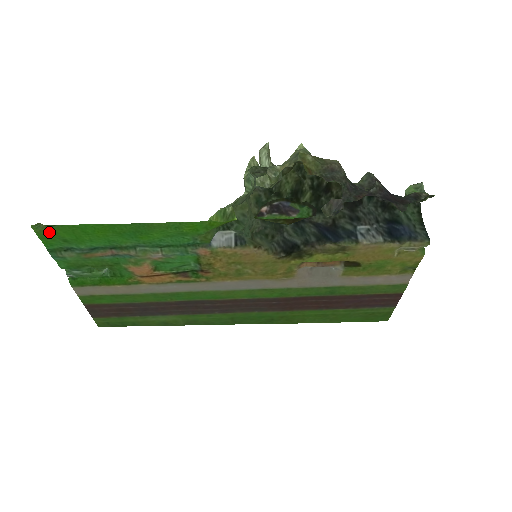
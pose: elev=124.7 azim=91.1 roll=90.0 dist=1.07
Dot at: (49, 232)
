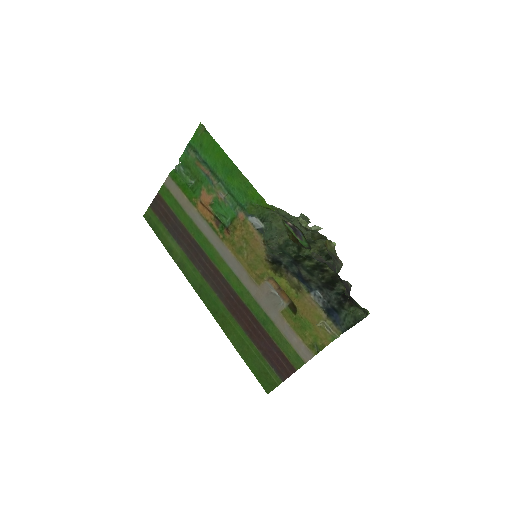
Dot at: (202, 134)
